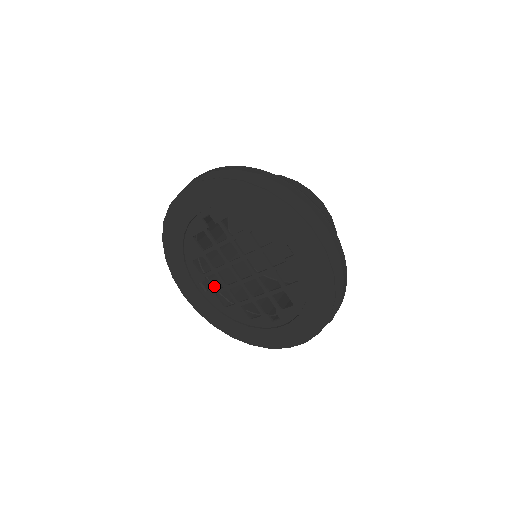
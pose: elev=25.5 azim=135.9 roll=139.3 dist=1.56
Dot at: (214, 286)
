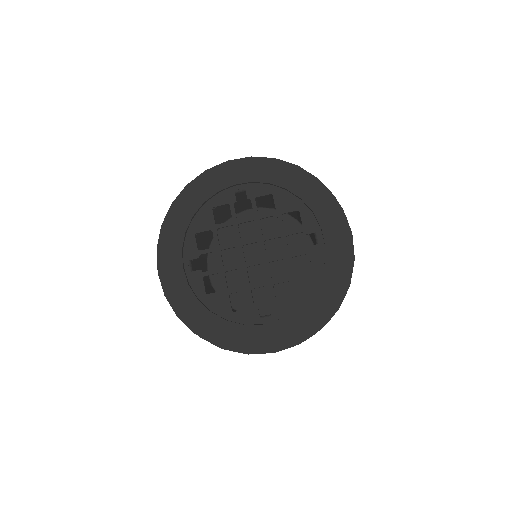
Dot at: occluded
